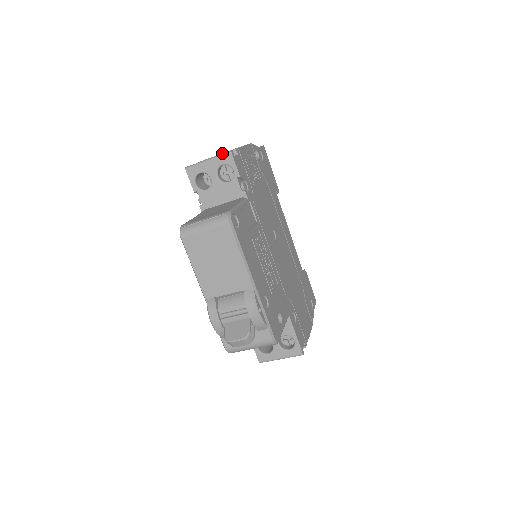
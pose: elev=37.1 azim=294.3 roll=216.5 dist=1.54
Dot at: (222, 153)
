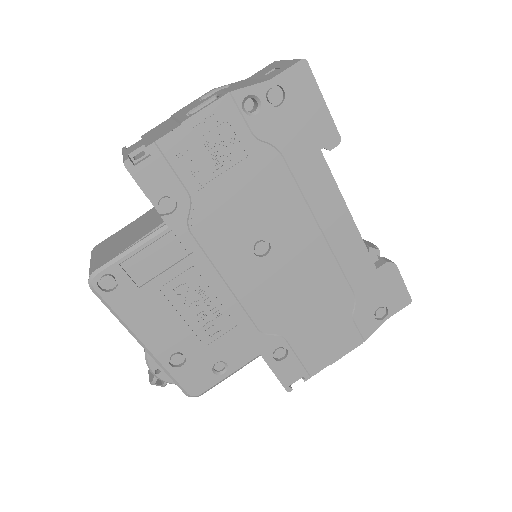
Dot at: (176, 118)
